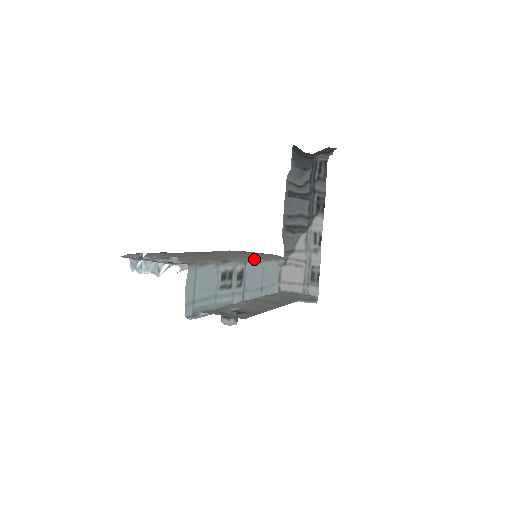
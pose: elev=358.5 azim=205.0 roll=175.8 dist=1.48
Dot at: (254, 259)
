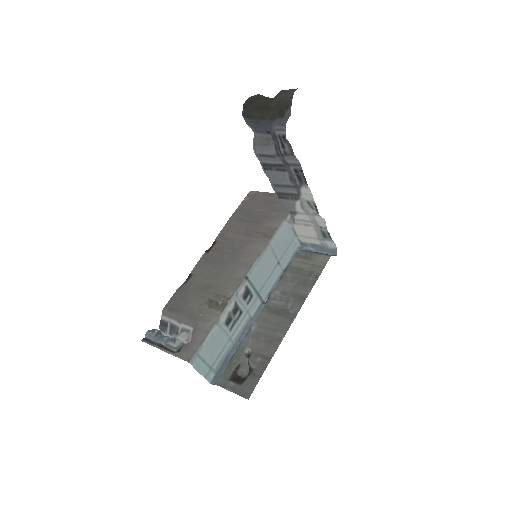
Dot at: (257, 253)
